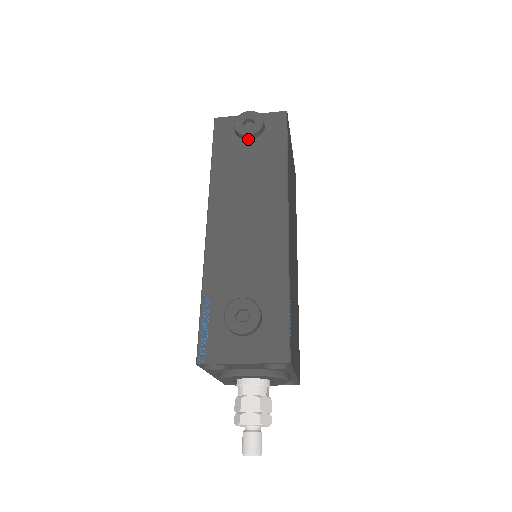
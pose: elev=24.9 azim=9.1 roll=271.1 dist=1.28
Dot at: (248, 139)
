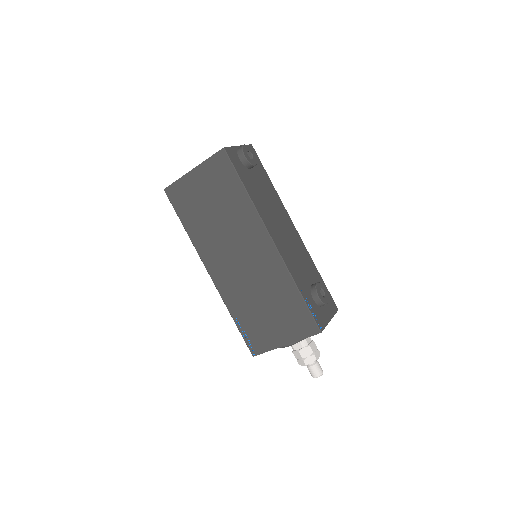
Dot at: (251, 168)
